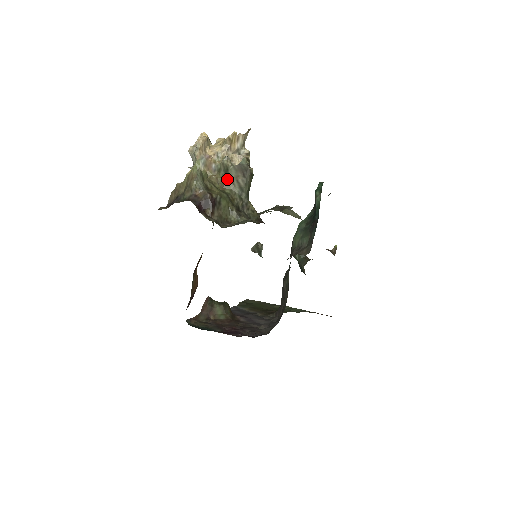
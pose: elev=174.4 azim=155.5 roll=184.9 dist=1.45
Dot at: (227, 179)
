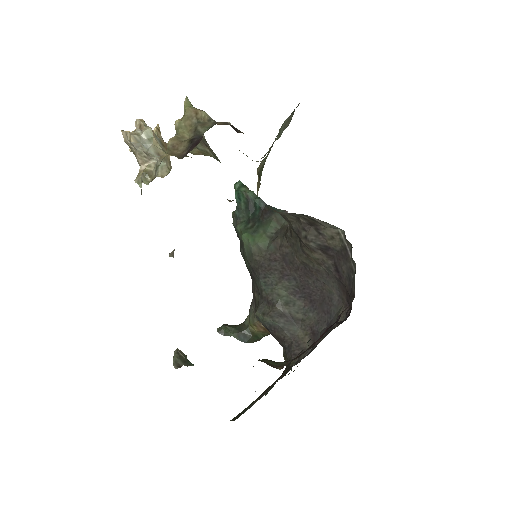
Dot at: (198, 149)
